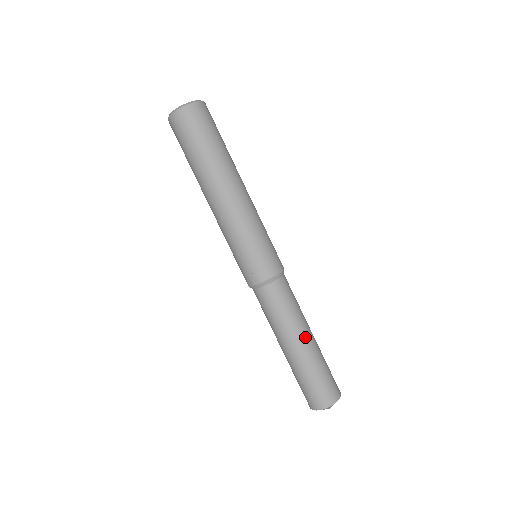
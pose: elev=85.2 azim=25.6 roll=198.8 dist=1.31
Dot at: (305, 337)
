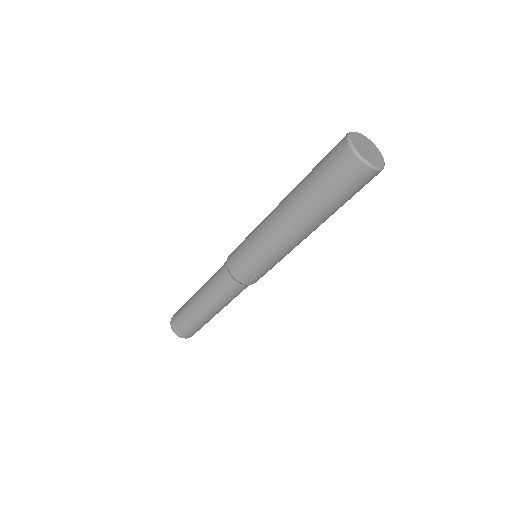
Dot at: occluded
